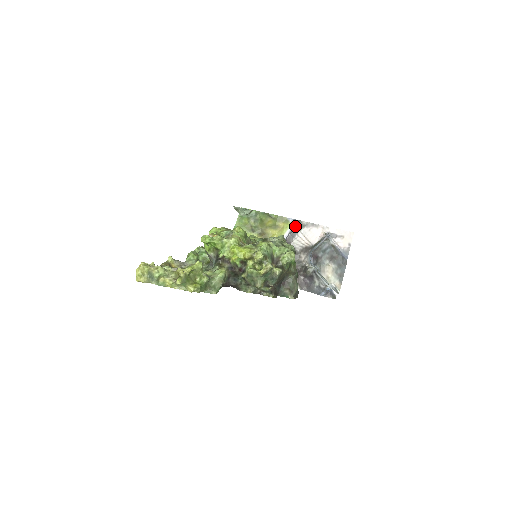
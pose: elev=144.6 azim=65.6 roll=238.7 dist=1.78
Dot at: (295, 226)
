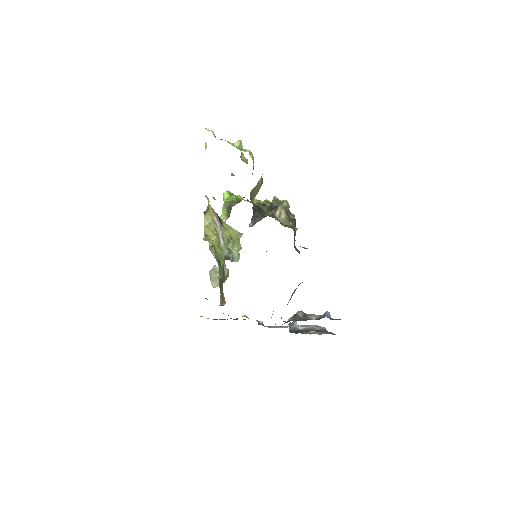
Dot at: (261, 321)
